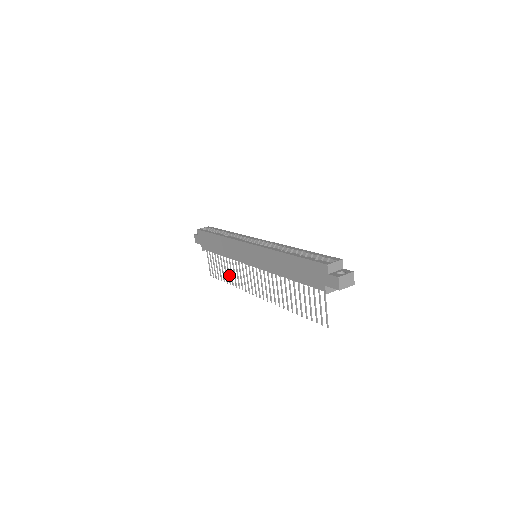
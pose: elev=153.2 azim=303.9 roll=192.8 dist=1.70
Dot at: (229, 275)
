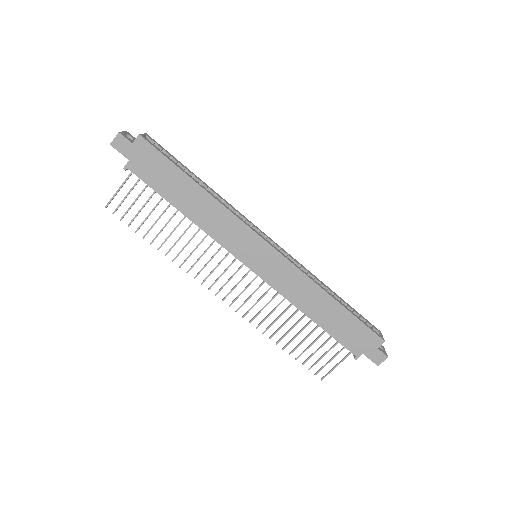
Dot at: occluded
